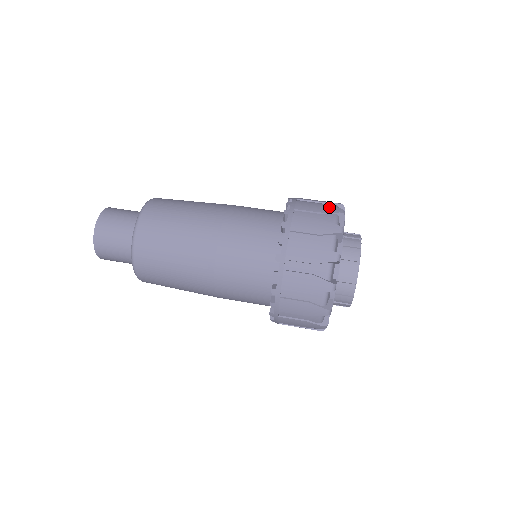
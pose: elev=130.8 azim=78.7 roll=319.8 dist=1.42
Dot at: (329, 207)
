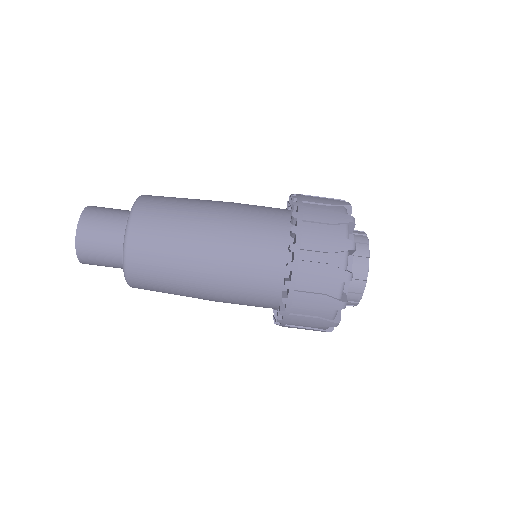
Dot at: (336, 272)
